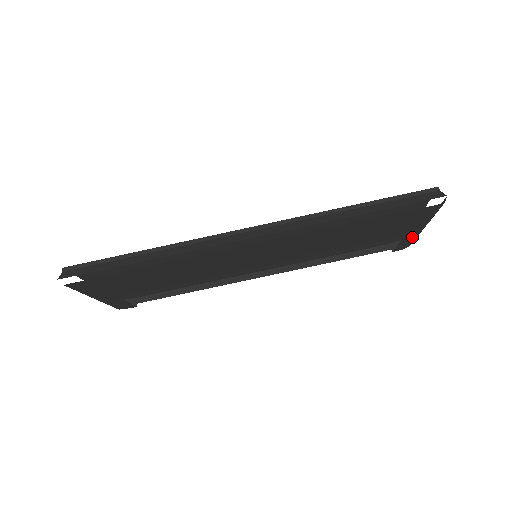
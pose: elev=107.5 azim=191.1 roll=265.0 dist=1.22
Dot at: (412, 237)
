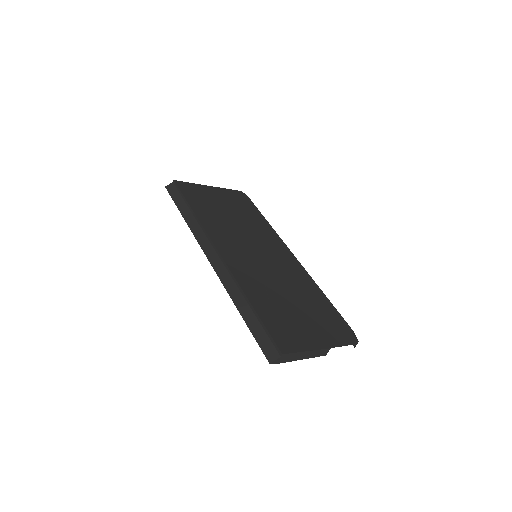
Dot at: occluded
